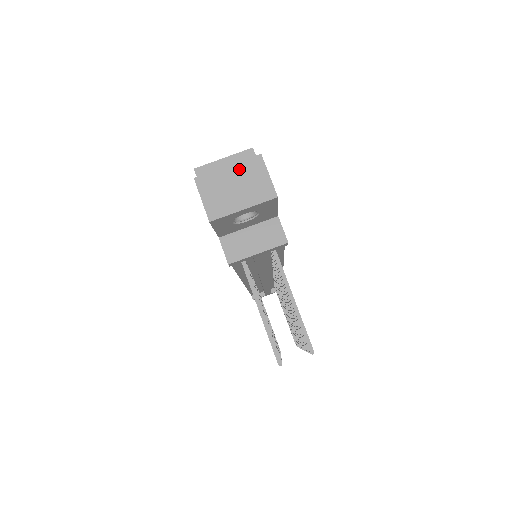
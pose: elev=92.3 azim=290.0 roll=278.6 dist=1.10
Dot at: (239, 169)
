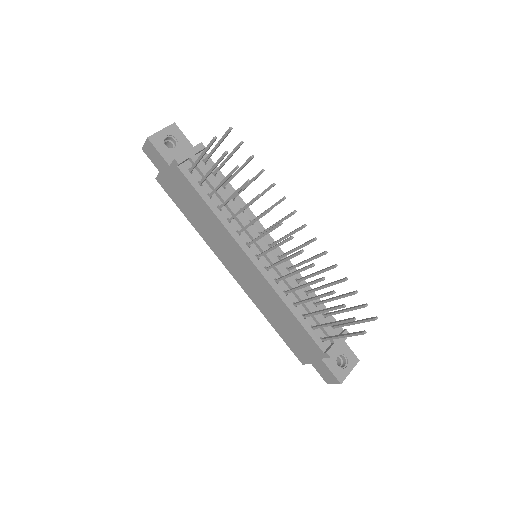
Dot at: occluded
